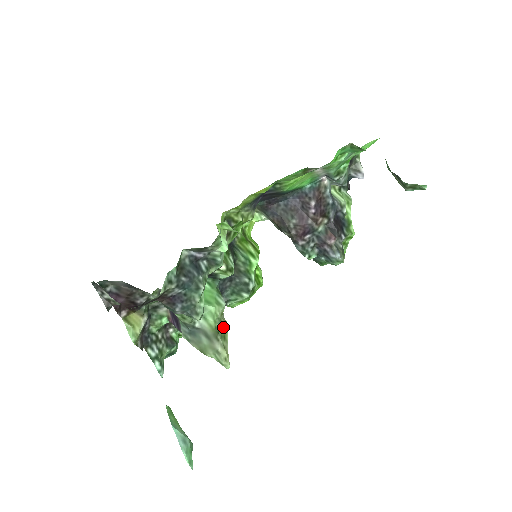
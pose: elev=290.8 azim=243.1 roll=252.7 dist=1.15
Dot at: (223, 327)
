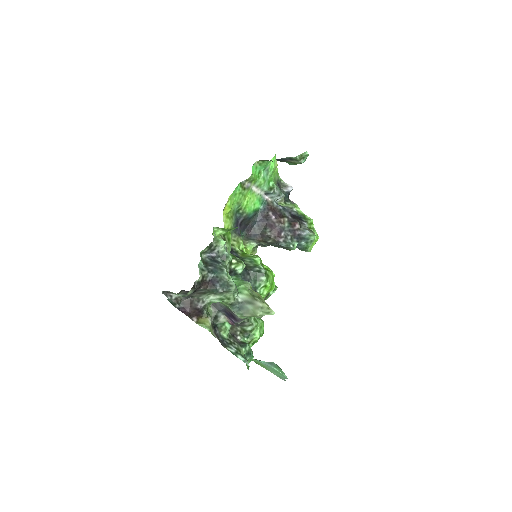
Dot at: (256, 294)
